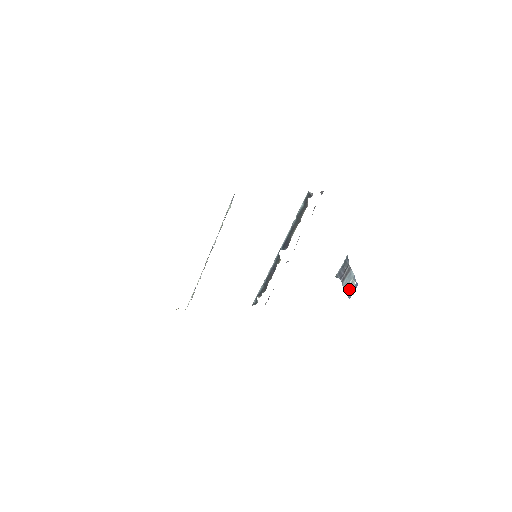
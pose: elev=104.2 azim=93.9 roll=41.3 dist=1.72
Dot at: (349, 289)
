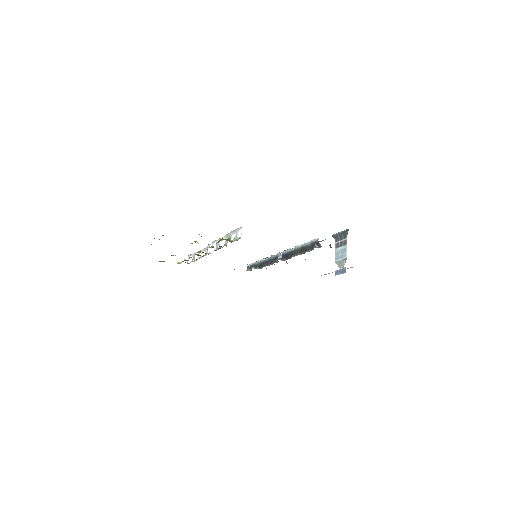
Dot at: (338, 263)
